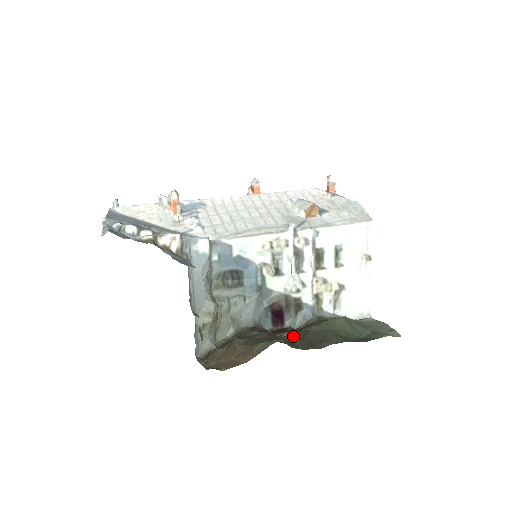
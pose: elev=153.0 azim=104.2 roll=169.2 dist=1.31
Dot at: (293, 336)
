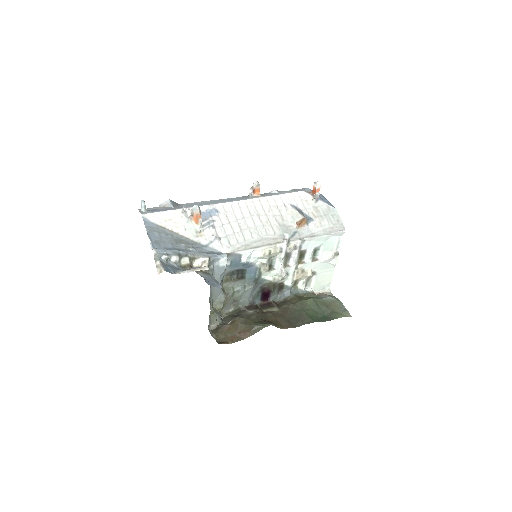
Dot at: (276, 312)
